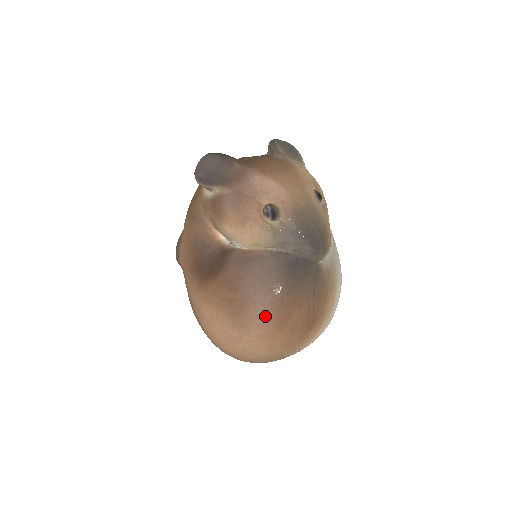
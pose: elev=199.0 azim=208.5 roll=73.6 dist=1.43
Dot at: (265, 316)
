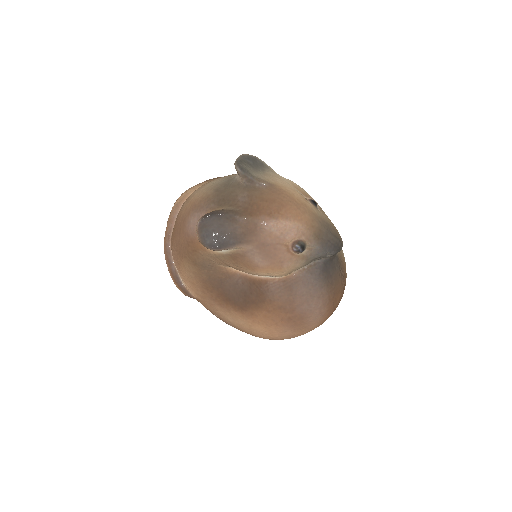
Dot at: (321, 314)
